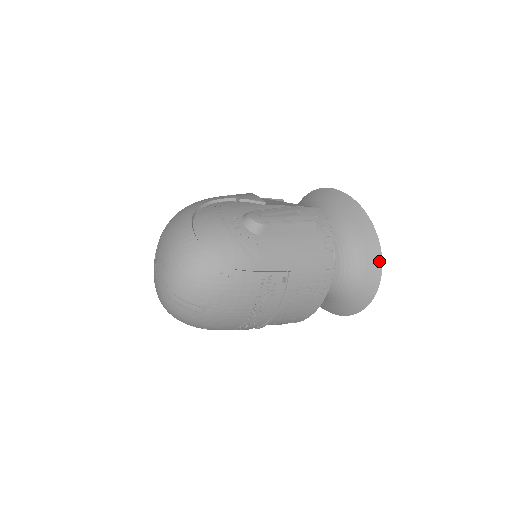
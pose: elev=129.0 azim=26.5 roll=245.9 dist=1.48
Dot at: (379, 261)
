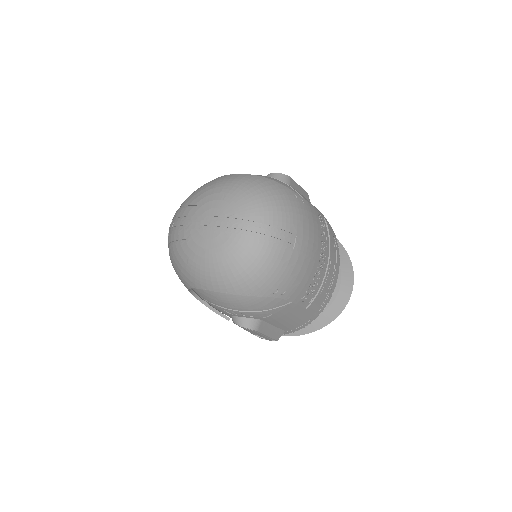
Dot at: (341, 247)
